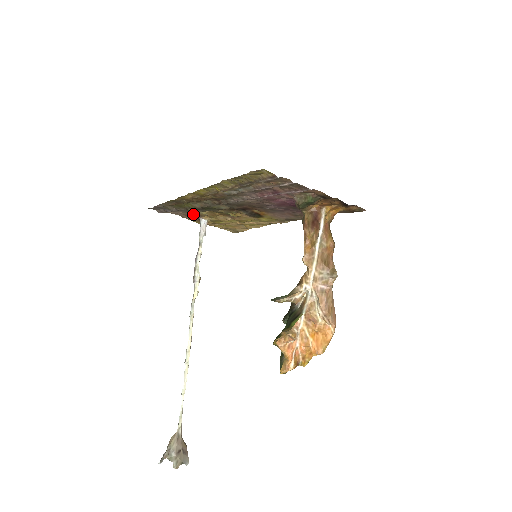
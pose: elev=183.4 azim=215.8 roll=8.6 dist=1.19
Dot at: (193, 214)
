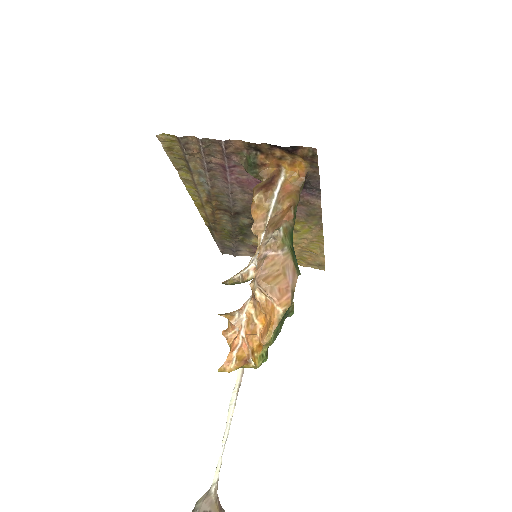
Dot at: (256, 249)
